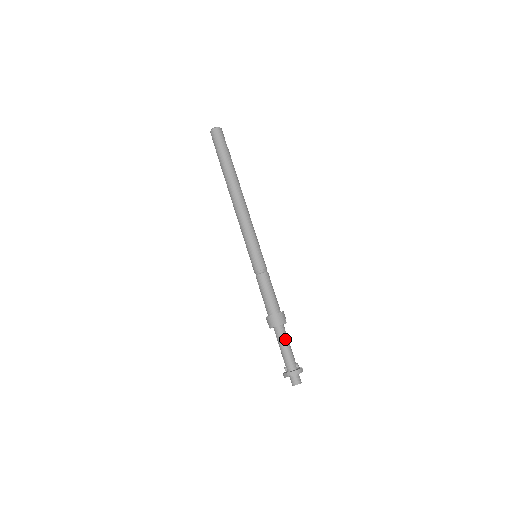
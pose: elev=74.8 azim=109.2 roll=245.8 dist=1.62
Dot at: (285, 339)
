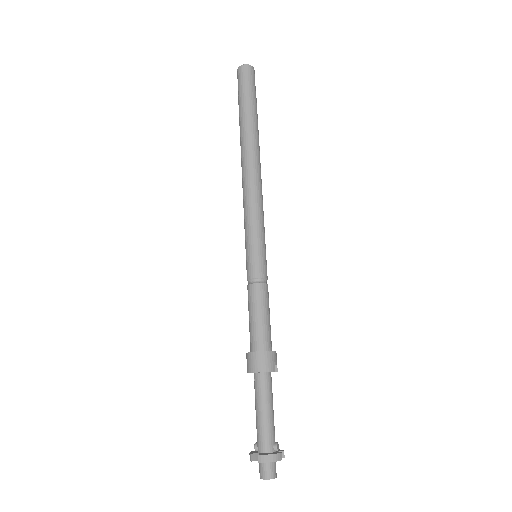
Dot at: (266, 397)
